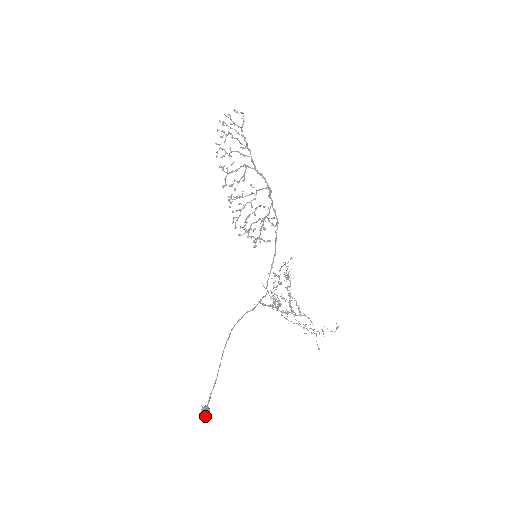
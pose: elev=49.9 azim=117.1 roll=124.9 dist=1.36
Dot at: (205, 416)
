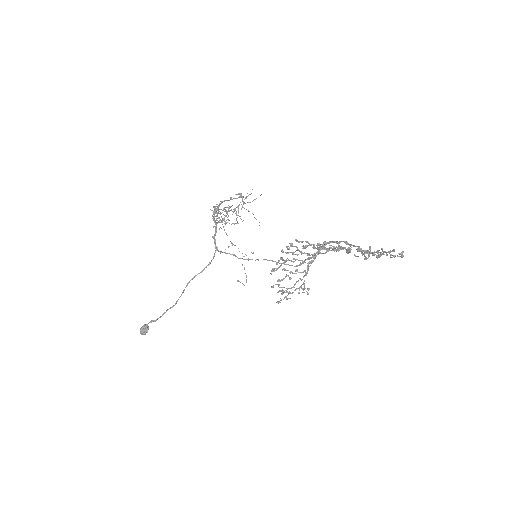
Dot at: occluded
